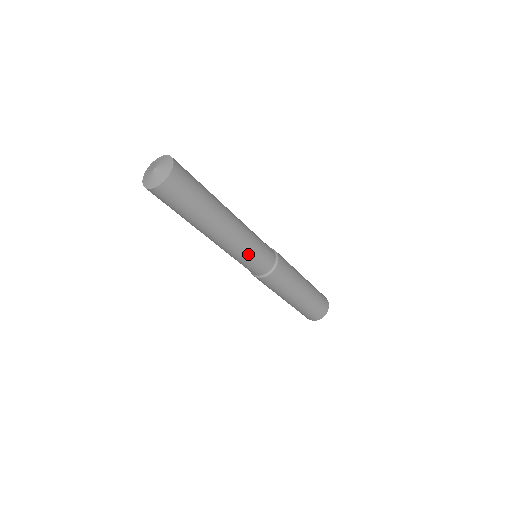
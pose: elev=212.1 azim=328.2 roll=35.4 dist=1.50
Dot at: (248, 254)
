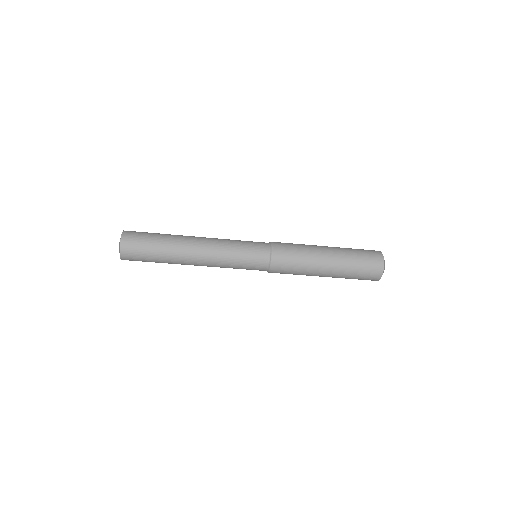
Dot at: (234, 247)
